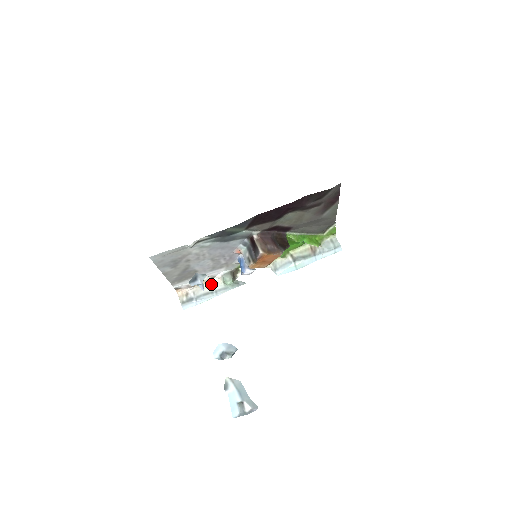
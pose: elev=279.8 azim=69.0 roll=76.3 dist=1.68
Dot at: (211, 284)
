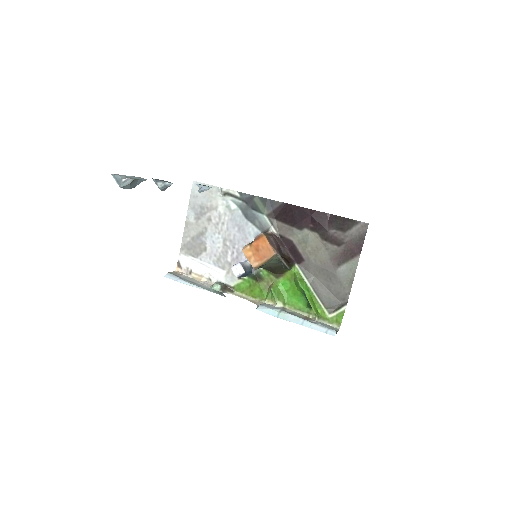
Dot at: (203, 282)
